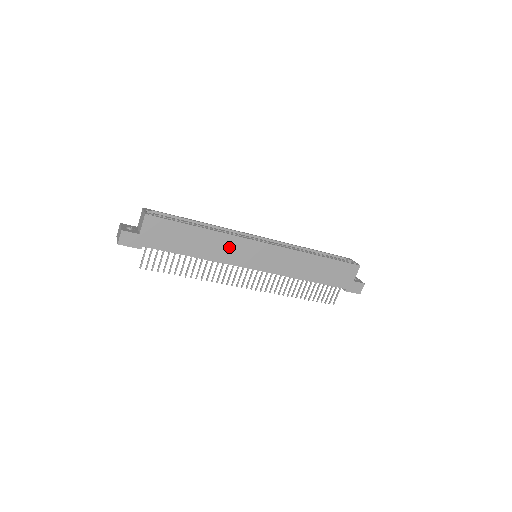
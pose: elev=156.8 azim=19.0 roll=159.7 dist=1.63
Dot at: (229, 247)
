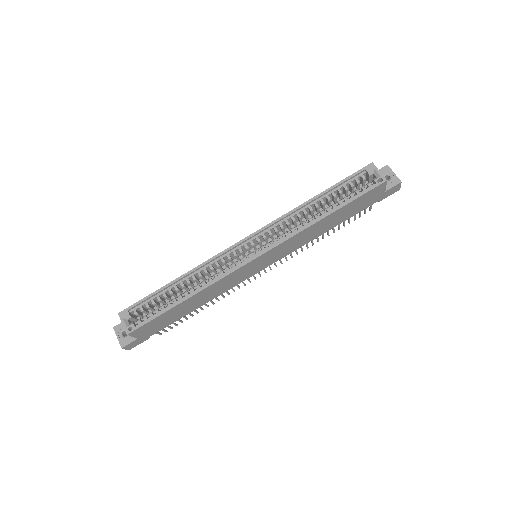
Dot at: (223, 284)
